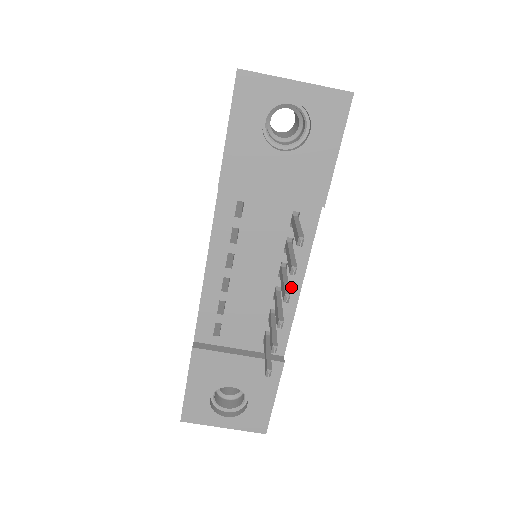
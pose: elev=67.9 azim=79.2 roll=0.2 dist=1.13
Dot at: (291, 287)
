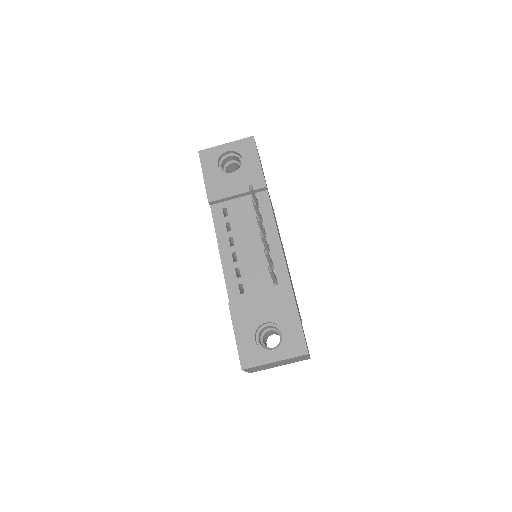
Dot at: (273, 241)
